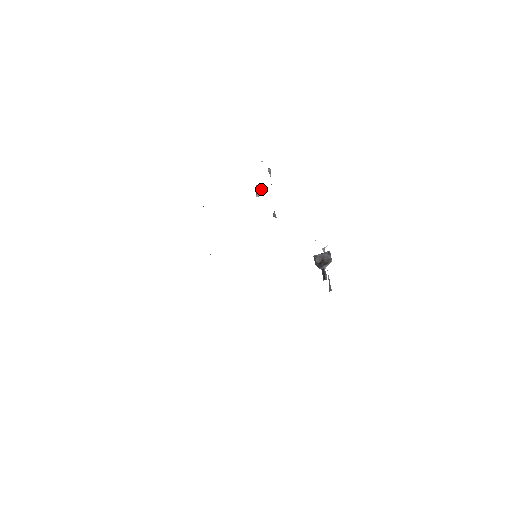
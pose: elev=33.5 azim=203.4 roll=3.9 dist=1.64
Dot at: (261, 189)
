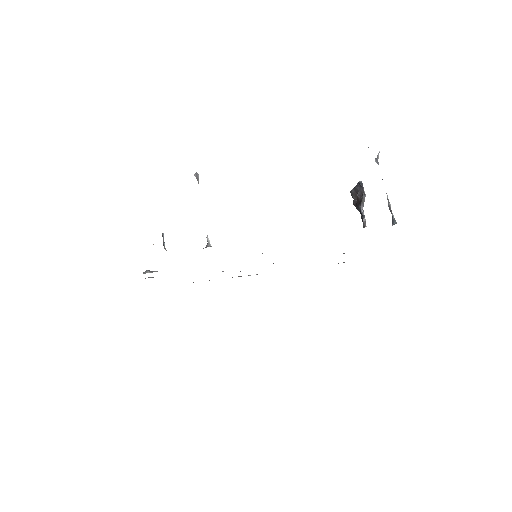
Dot at: (163, 241)
